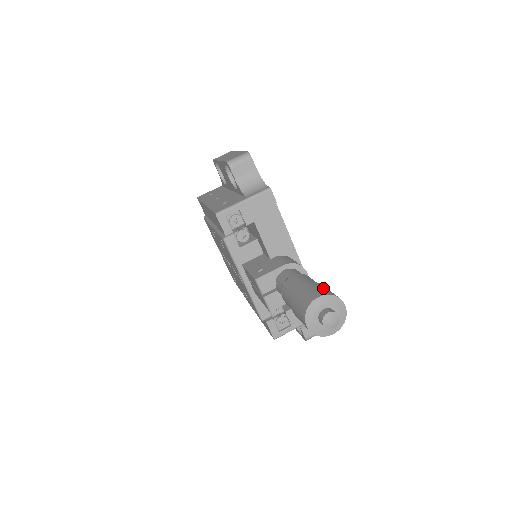
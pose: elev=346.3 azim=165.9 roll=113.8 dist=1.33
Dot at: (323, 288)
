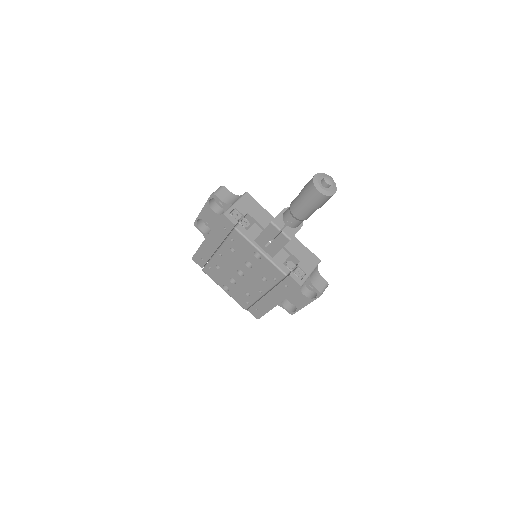
Dot at: occluded
